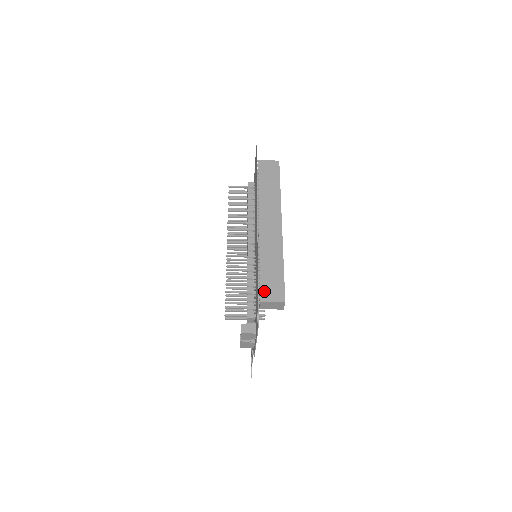
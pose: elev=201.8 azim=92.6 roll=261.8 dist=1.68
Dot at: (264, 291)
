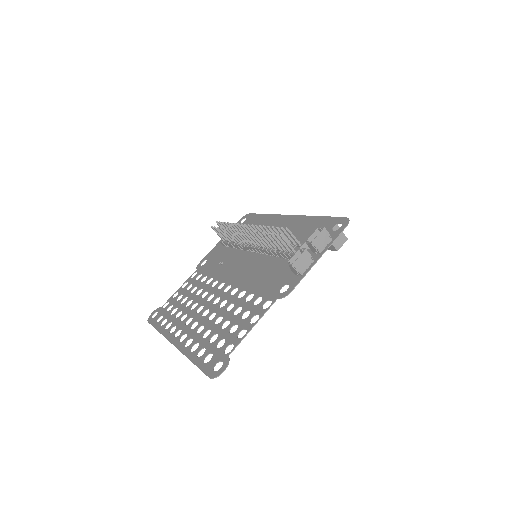
Dot at: occluded
